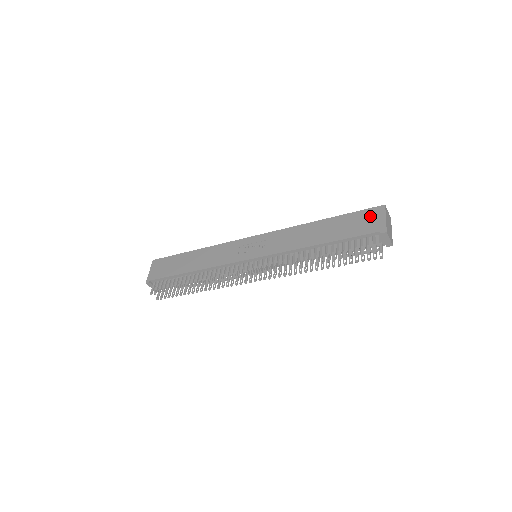
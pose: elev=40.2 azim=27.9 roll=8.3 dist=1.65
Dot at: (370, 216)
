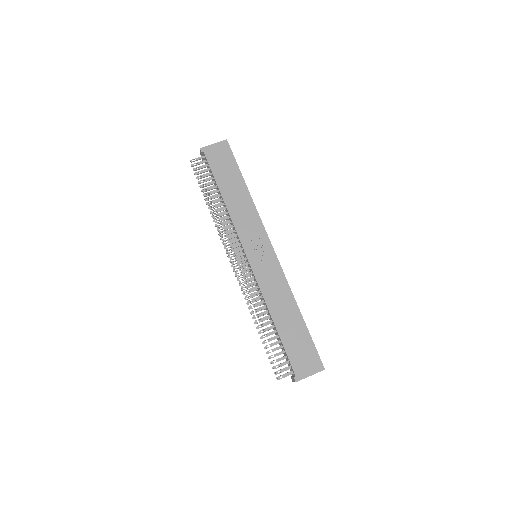
Dot at: (311, 360)
